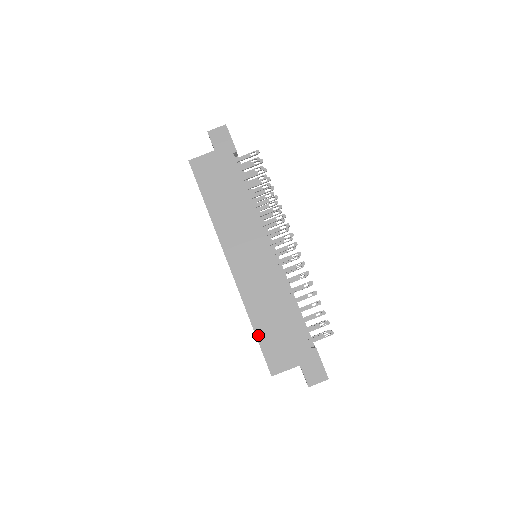
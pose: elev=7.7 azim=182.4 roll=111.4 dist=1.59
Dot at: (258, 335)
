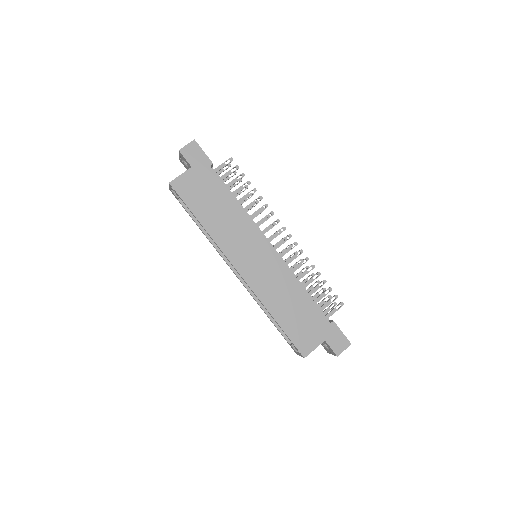
Dot at: (282, 326)
